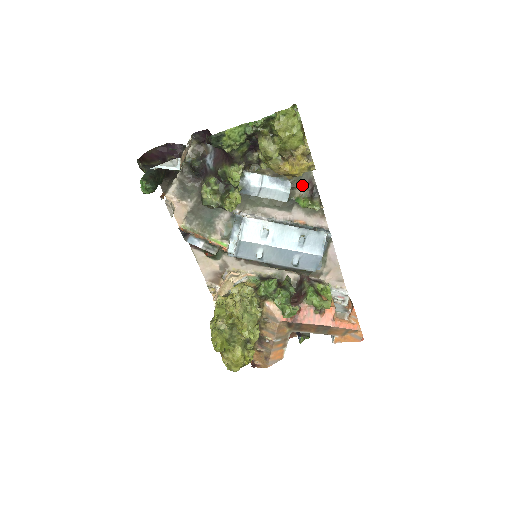
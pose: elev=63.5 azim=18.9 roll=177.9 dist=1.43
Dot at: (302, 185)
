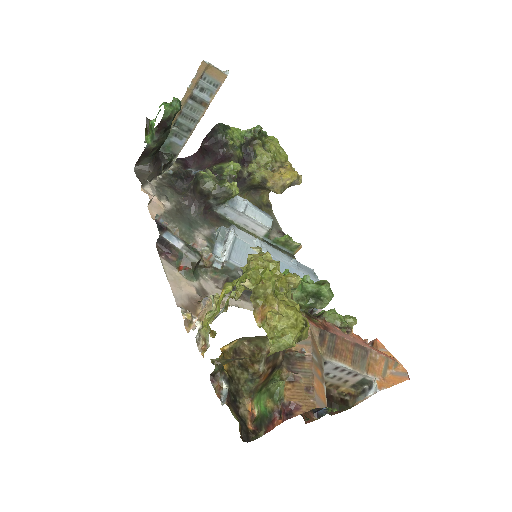
Dot at: (275, 232)
